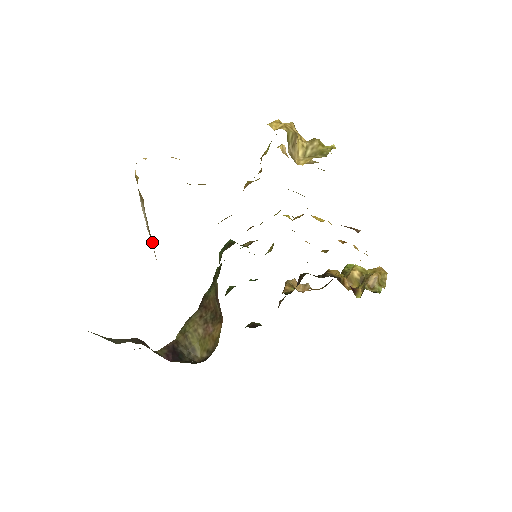
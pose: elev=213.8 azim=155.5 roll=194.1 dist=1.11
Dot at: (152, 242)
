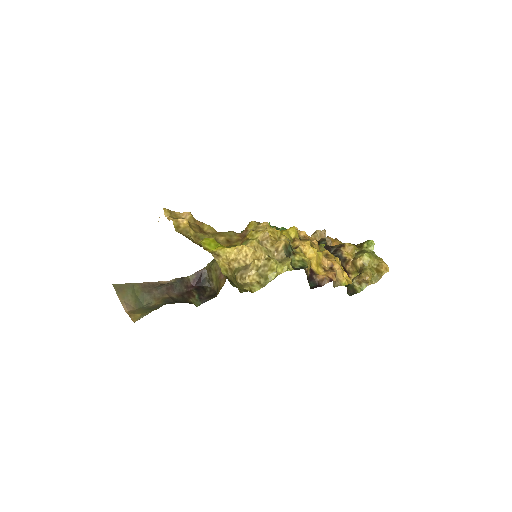
Dot at: occluded
